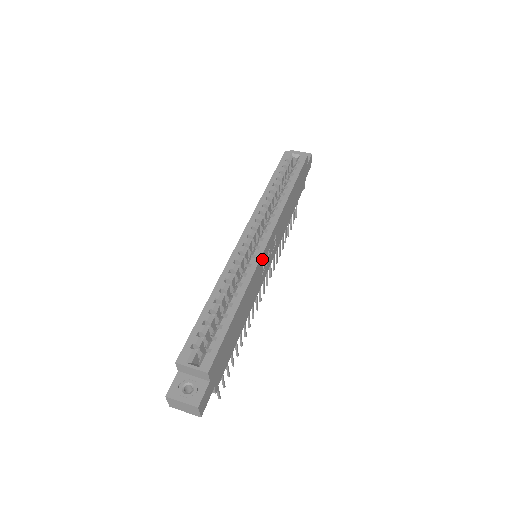
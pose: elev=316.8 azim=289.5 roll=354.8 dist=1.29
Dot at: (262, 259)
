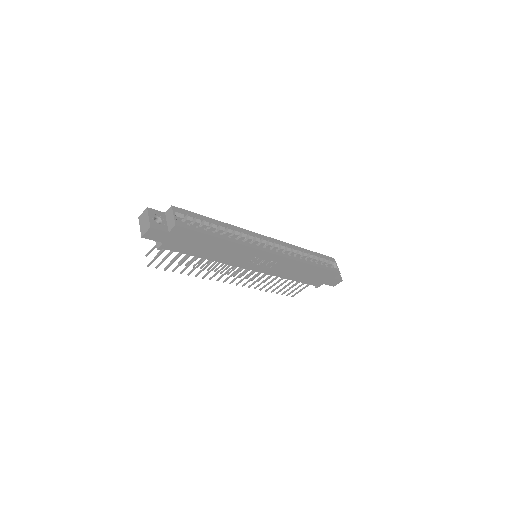
Dot at: (258, 253)
